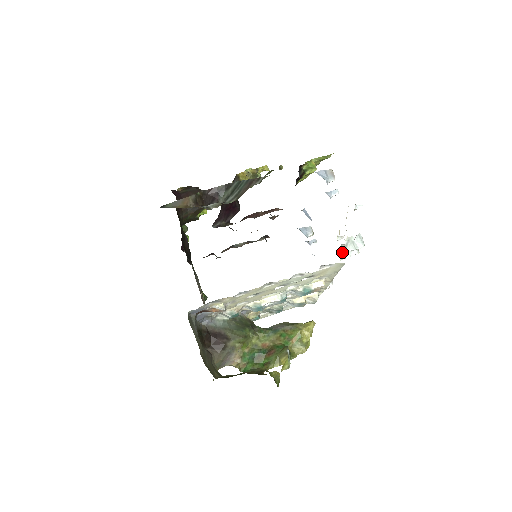
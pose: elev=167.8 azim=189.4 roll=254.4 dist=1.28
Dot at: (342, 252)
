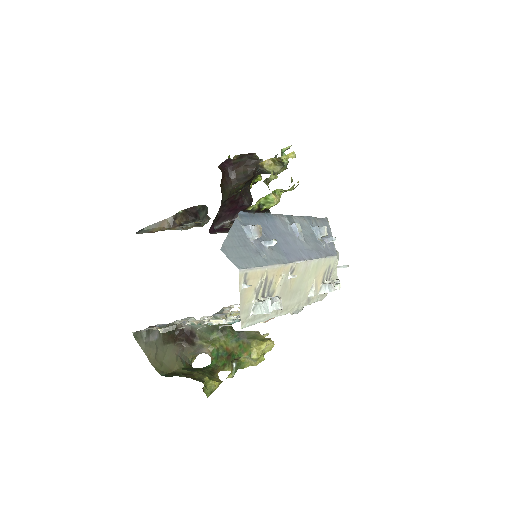
Dot at: occluded
